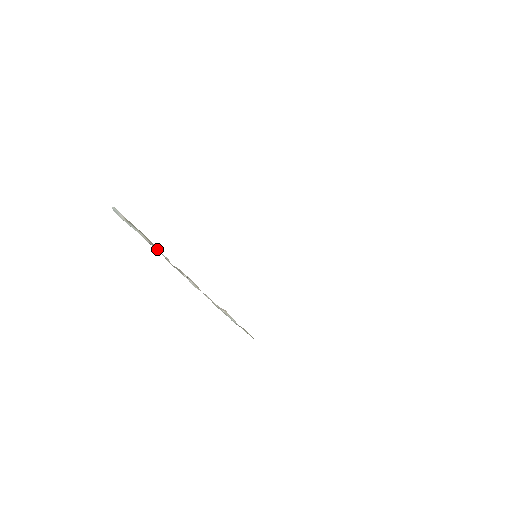
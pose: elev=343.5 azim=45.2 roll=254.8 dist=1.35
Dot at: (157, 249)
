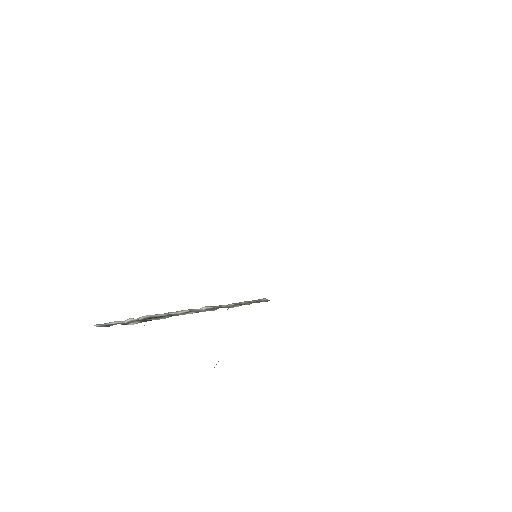
Dot at: occluded
